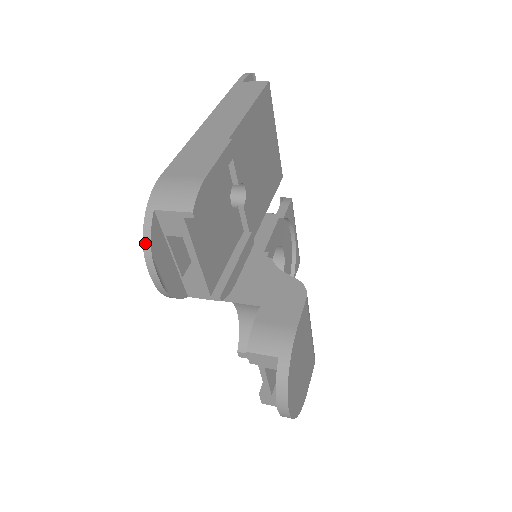
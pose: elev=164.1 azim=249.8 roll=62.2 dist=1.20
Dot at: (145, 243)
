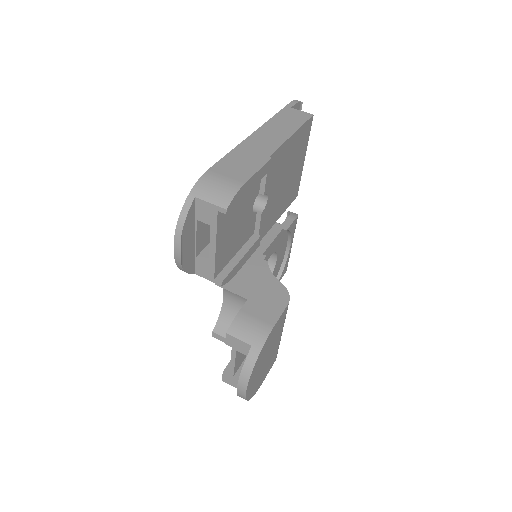
Dot at: (179, 221)
